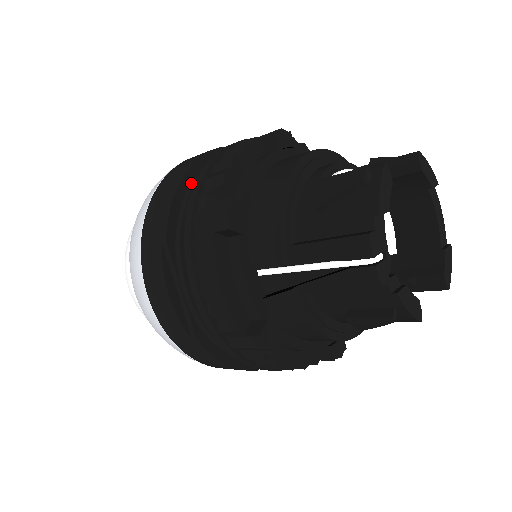
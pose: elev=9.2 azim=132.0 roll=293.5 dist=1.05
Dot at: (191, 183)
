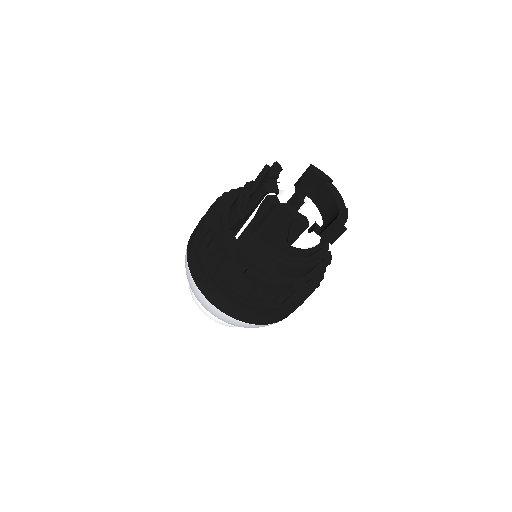
Dot at: occluded
